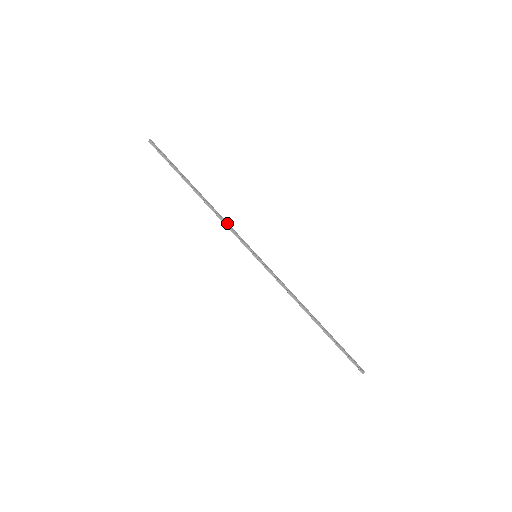
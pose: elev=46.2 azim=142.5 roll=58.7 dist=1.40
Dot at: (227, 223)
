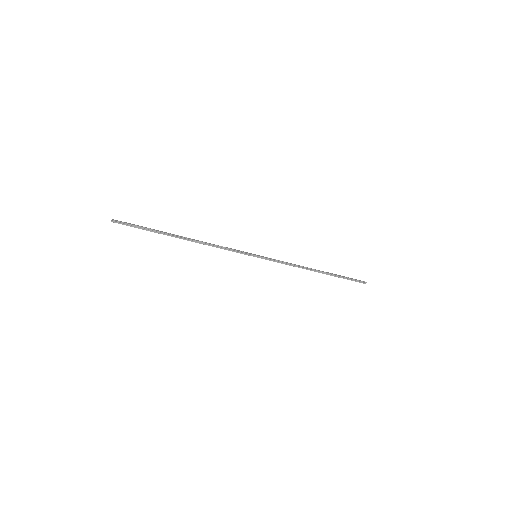
Dot at: (220, 246)
